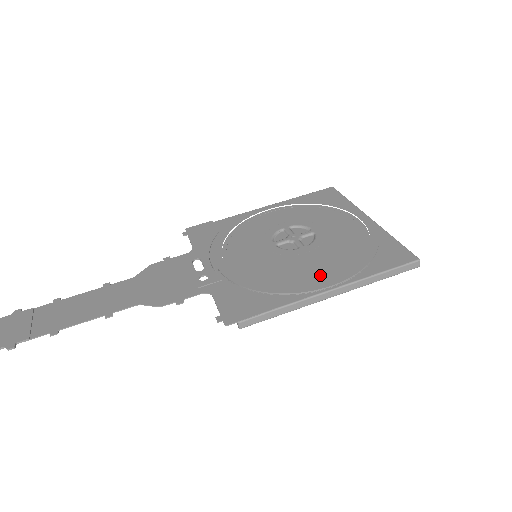
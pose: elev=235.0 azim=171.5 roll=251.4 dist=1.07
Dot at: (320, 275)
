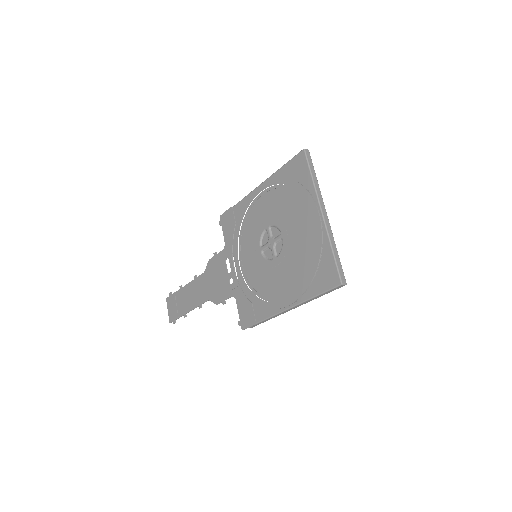
Dot at: (284, 291)
